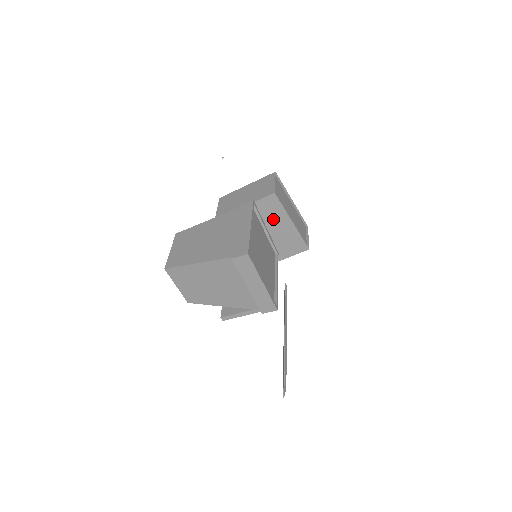
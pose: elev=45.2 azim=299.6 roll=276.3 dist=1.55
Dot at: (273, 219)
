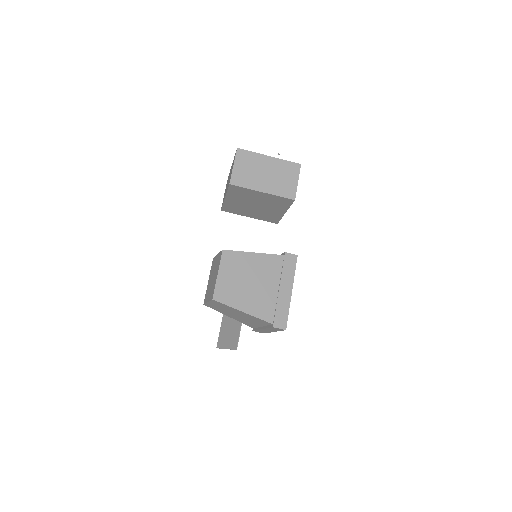
Dot at: (274, 205)
